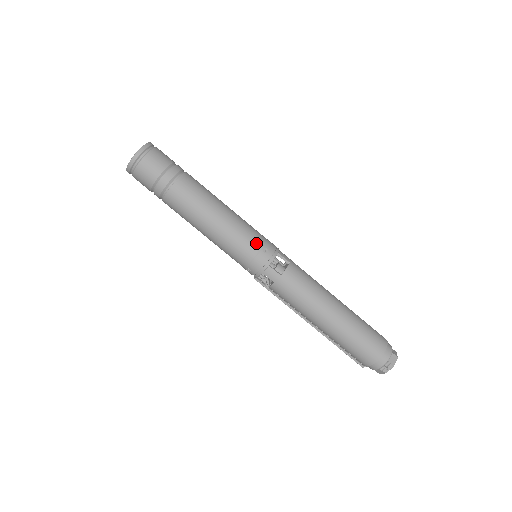
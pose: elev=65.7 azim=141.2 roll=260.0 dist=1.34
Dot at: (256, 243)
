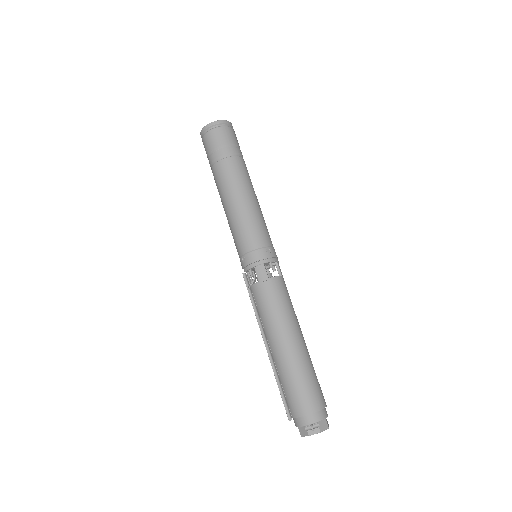
Dot at: (265, 240)
